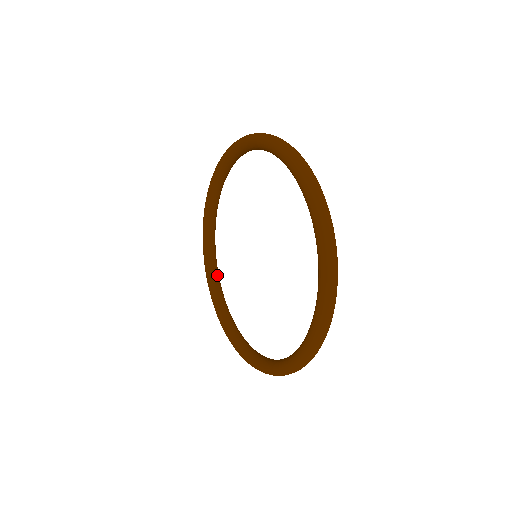
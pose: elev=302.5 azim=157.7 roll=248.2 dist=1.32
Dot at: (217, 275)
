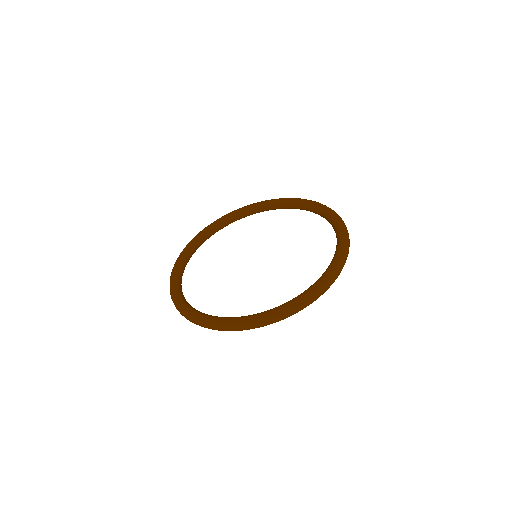
Dot at: occluded
